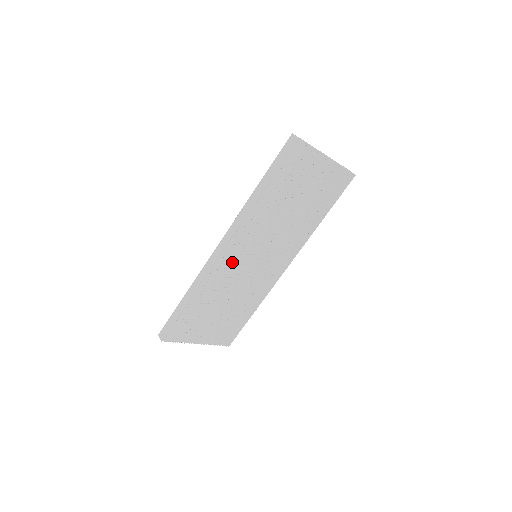
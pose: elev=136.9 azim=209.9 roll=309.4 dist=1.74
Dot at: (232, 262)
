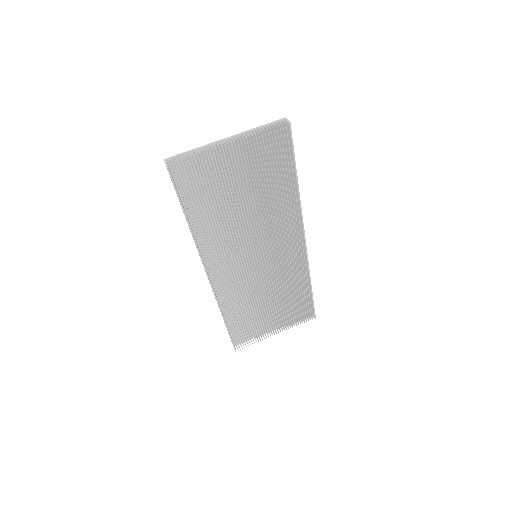
Dot at: (231, 278)
